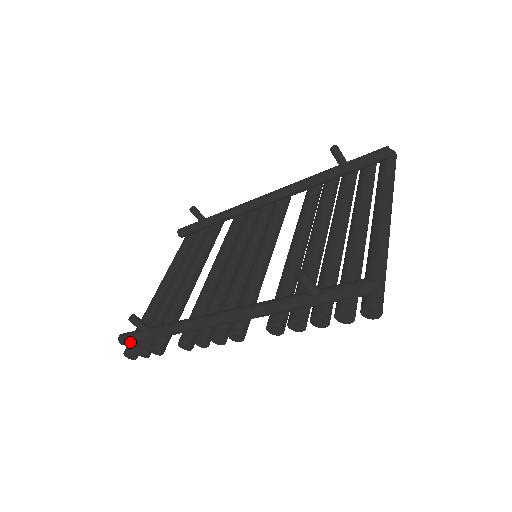
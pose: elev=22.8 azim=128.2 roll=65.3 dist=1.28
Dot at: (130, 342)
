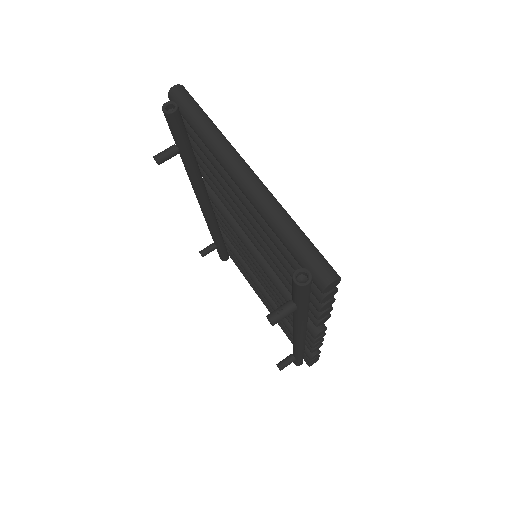
Dot at: (301, 362)
